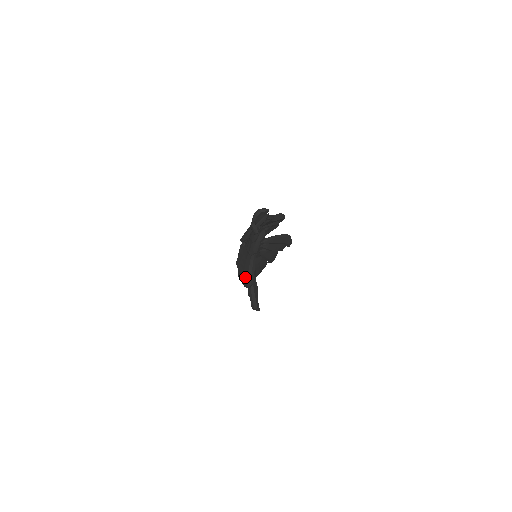
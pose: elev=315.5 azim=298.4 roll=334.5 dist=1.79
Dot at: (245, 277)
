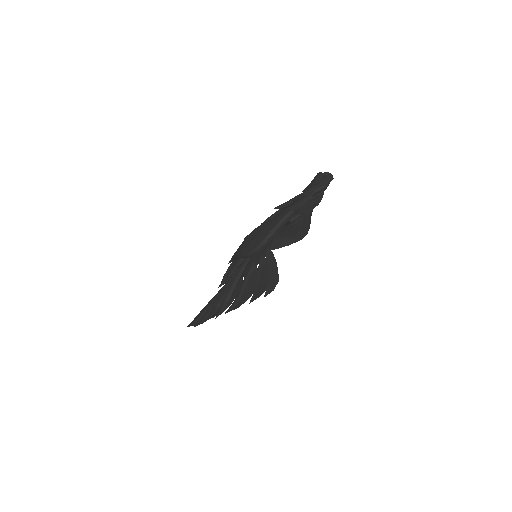
Dot at: (264, 234)
